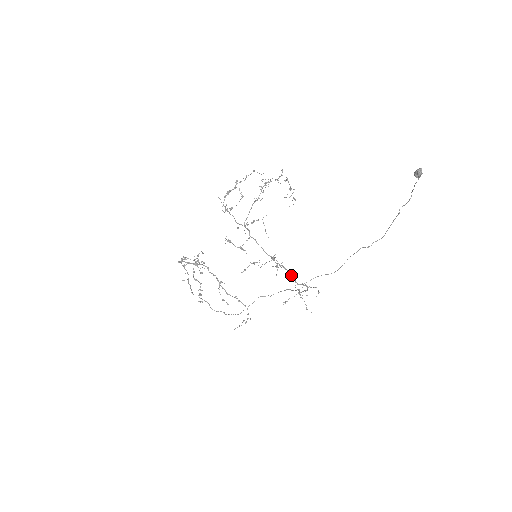
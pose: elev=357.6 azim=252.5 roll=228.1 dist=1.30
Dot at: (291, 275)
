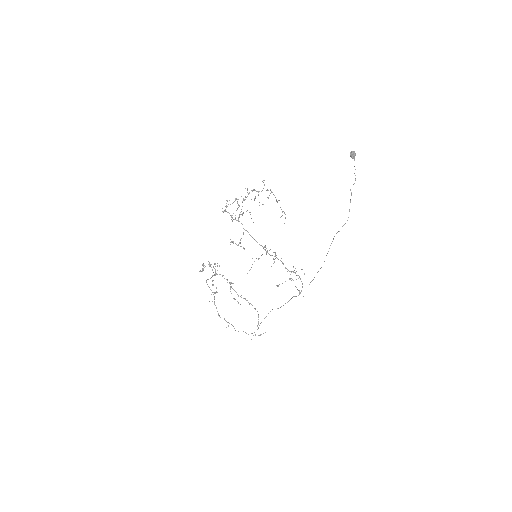
Dot at: (275, 253)
